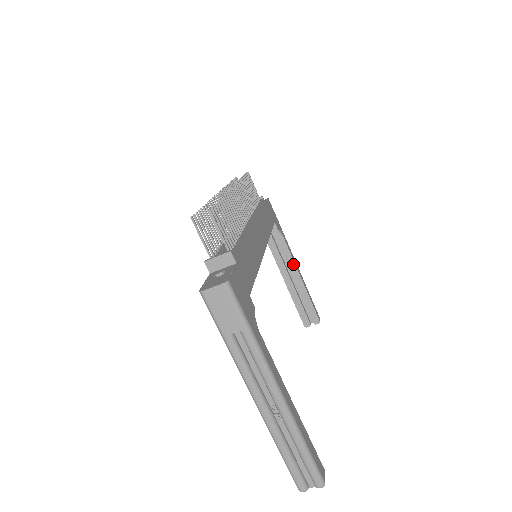
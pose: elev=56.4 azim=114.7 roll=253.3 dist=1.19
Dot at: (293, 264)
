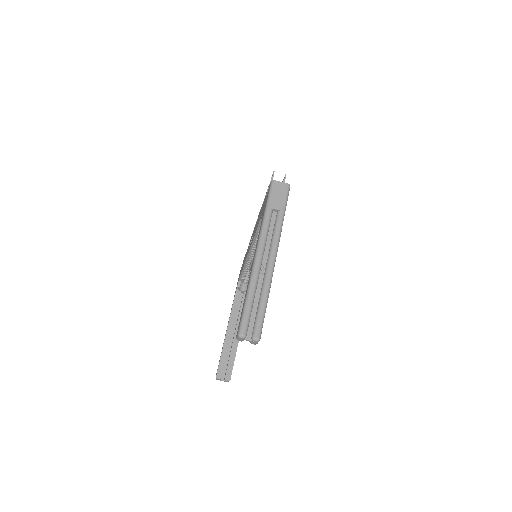
Dot at: occluded
